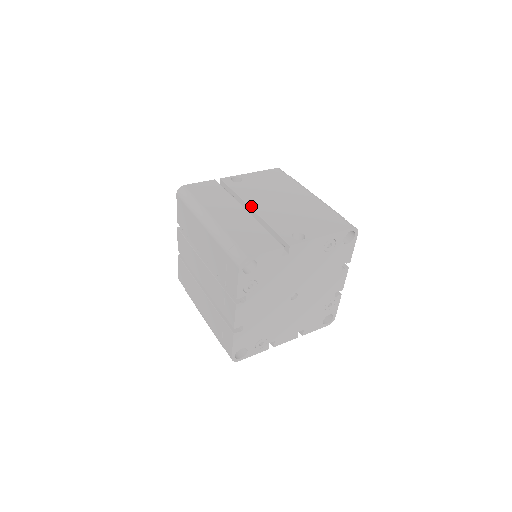
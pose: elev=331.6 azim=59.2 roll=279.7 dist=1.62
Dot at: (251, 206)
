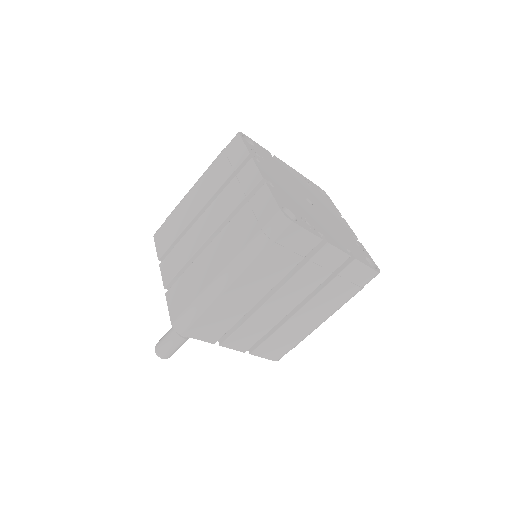
Dot at: occluded
